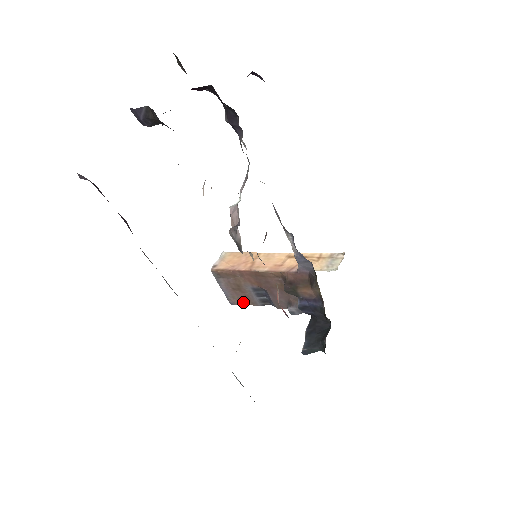
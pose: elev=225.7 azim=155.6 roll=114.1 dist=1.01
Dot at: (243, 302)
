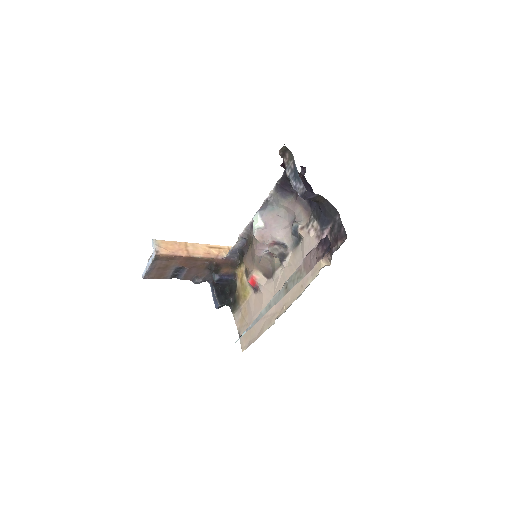
Dot at: (156, 277)
